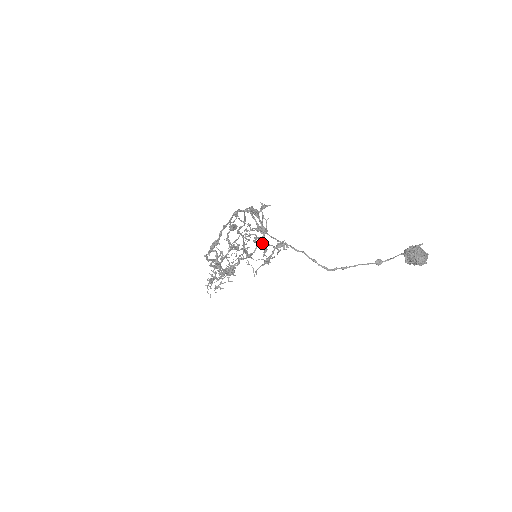
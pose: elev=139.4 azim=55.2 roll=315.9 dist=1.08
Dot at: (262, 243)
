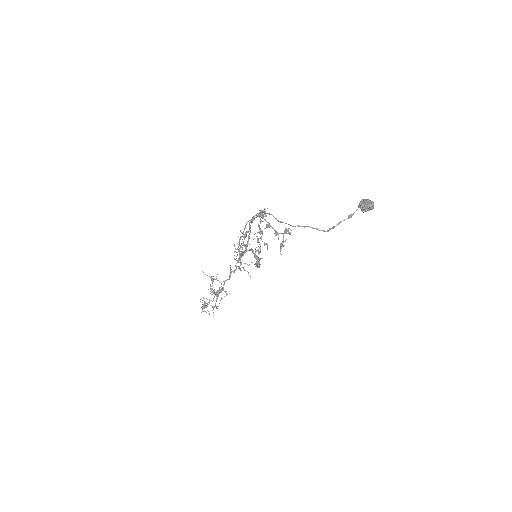
Dot at: (275, 234)
